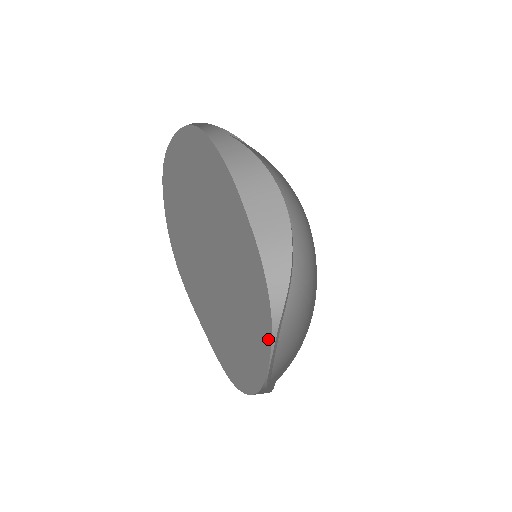
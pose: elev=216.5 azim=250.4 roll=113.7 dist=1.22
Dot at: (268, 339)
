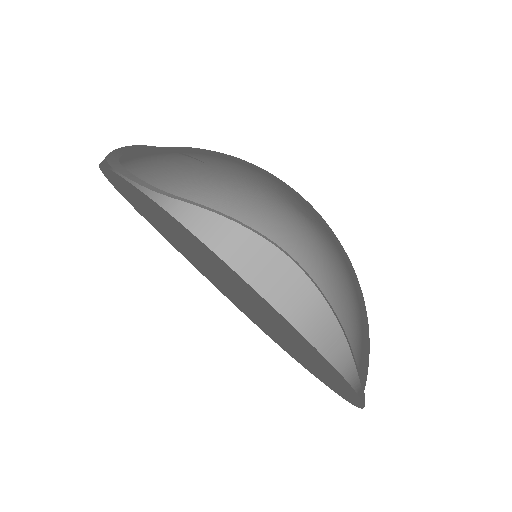
Dot at: (349, 388)
